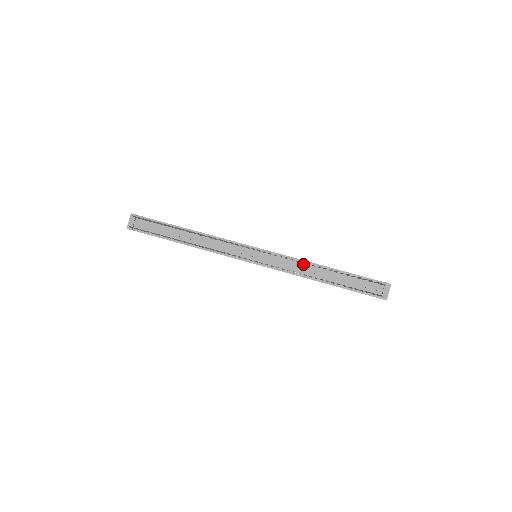
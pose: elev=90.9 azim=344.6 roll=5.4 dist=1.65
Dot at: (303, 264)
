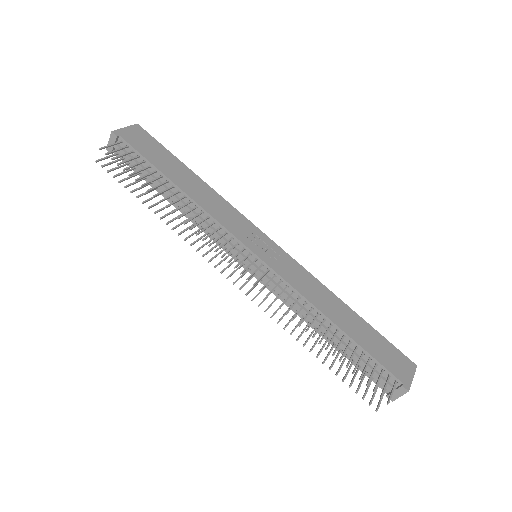
Dot at: (306, 304)
